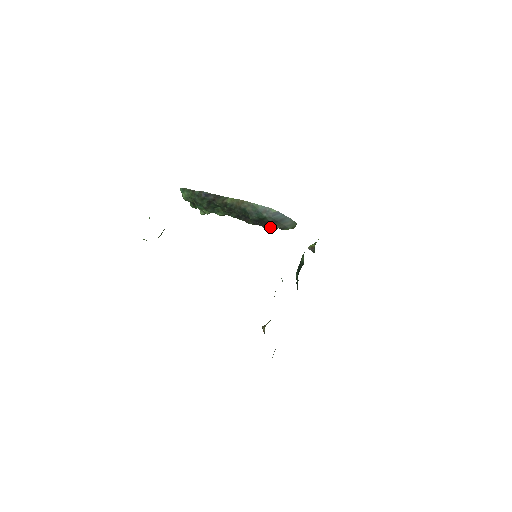
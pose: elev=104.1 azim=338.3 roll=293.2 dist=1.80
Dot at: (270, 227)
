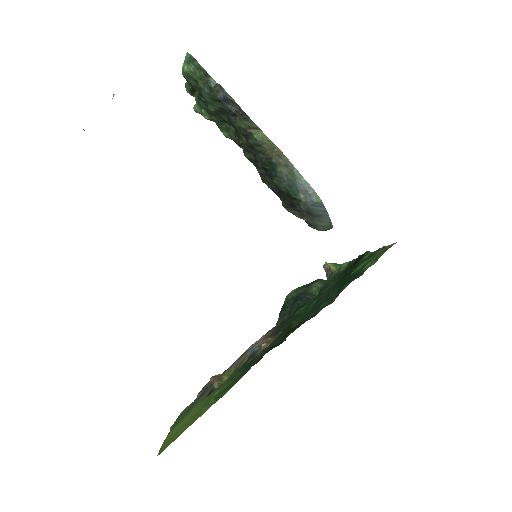
Dot at: (294, 212)
